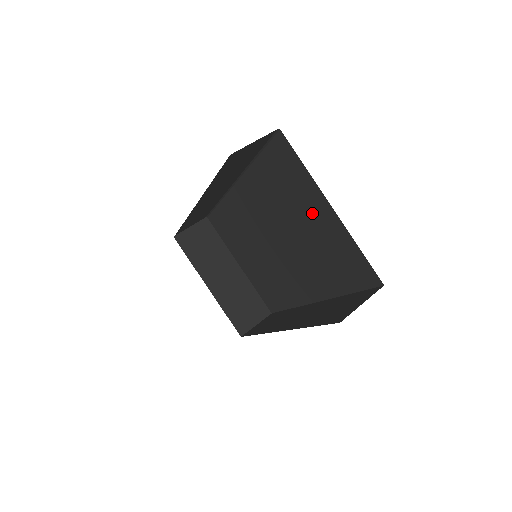
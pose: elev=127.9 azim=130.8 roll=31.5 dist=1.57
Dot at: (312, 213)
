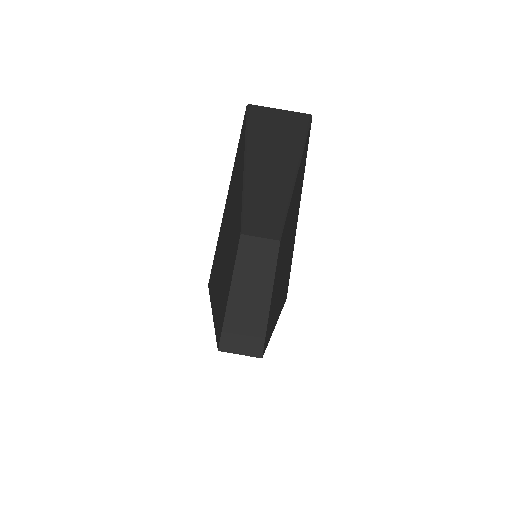
Dot at: (296, 211)
